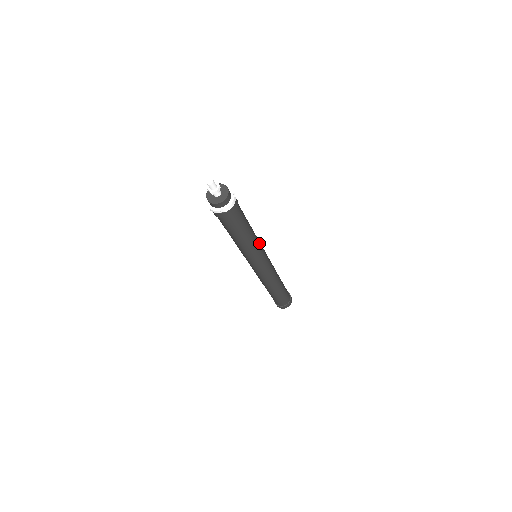
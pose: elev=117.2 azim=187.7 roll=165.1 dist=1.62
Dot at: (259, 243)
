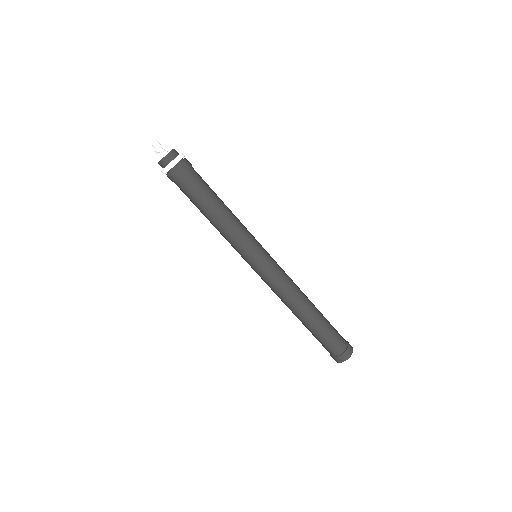
Dot at: (246, 229)
